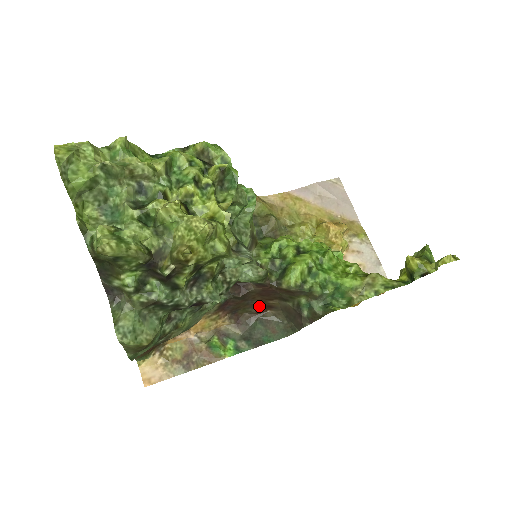
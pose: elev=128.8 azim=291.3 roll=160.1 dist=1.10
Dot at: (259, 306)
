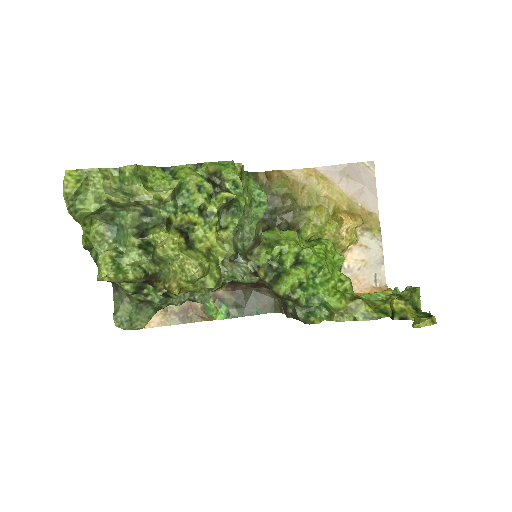
Dot at: (255, 284)
